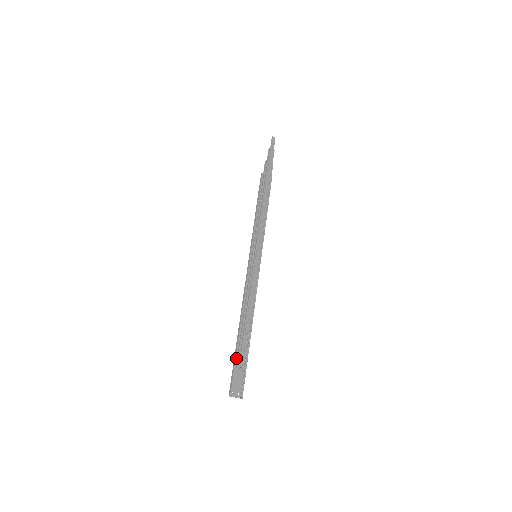
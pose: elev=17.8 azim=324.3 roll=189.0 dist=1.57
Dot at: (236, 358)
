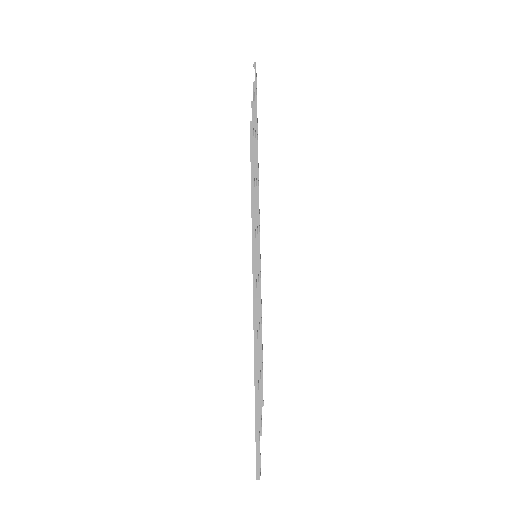
Dot at: (259, 420)
